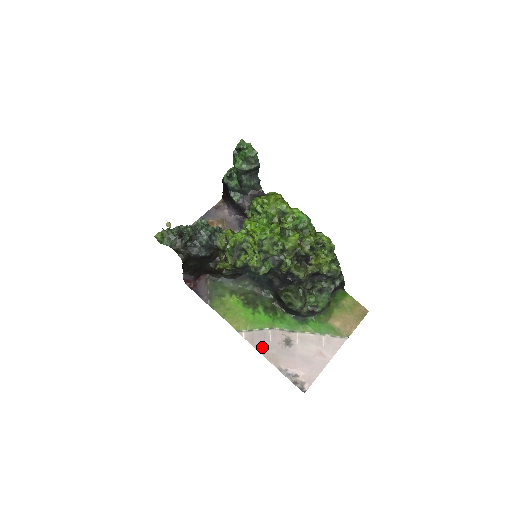
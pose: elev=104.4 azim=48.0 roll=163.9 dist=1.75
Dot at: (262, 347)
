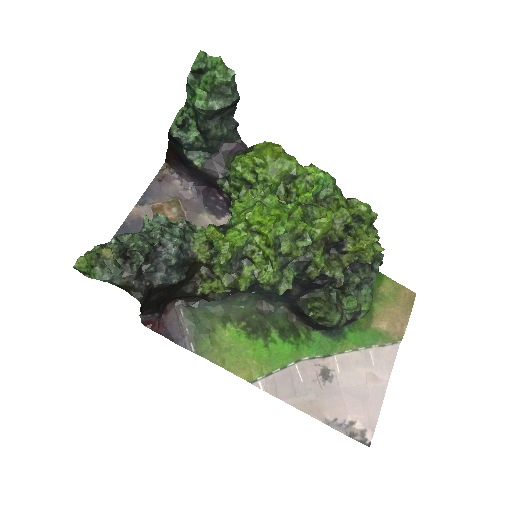
Dot at: (292, 396)
